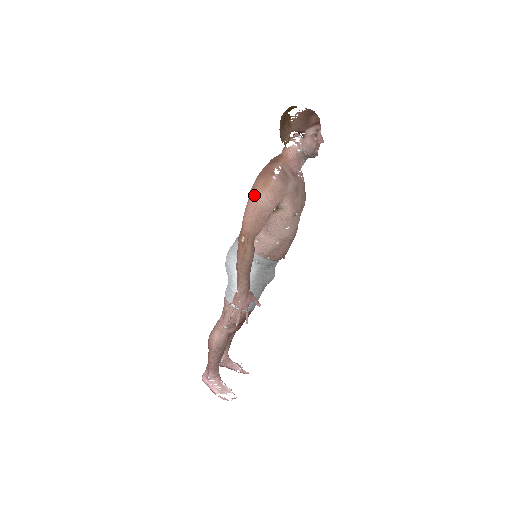
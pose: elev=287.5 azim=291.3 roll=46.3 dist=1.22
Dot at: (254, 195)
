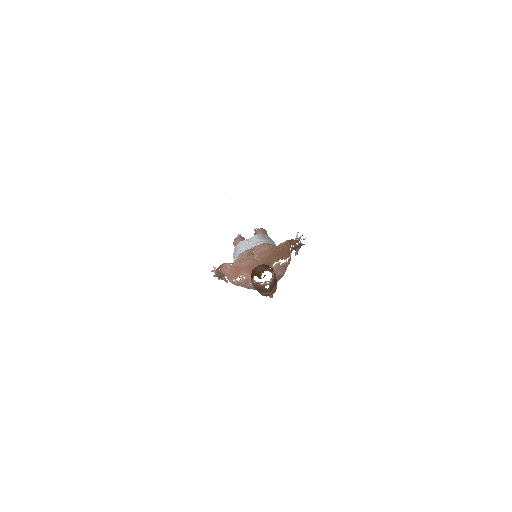
Dot at: (226, 271)
